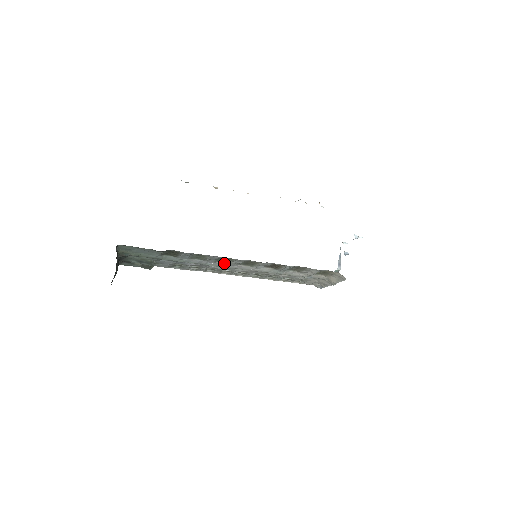
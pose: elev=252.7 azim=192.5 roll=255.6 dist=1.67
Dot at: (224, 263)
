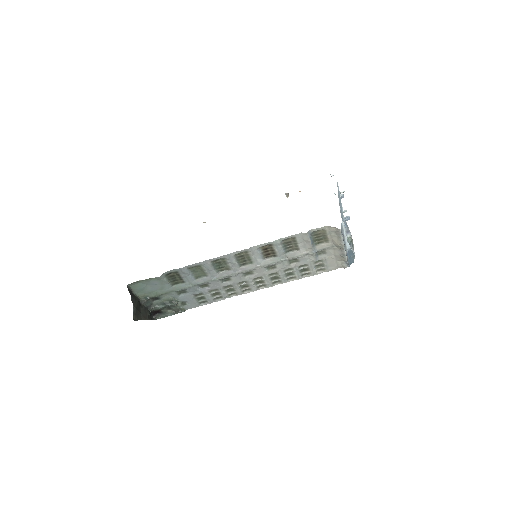
Dot at: (226, 271)
